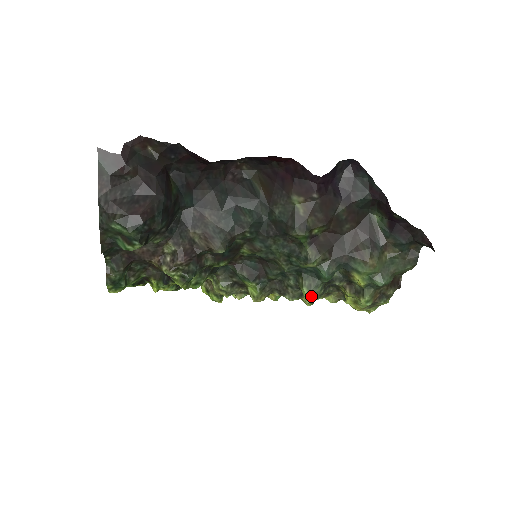
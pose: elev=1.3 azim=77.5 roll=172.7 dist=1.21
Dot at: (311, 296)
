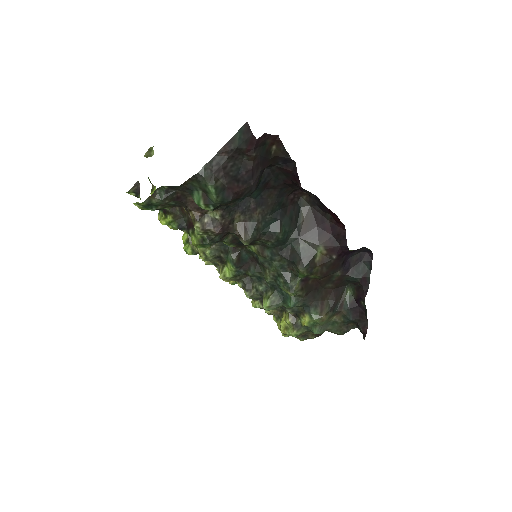
Dot at: (268, 308)
